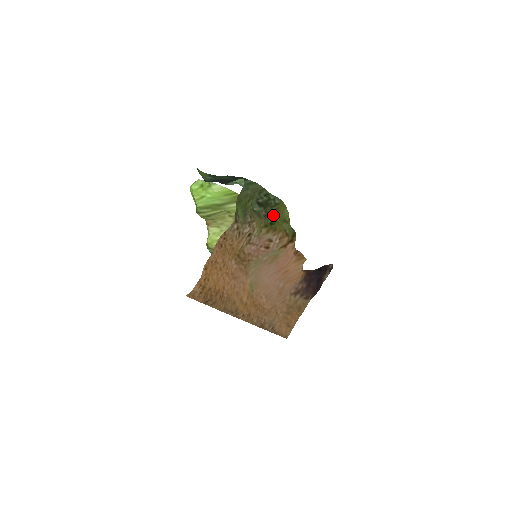
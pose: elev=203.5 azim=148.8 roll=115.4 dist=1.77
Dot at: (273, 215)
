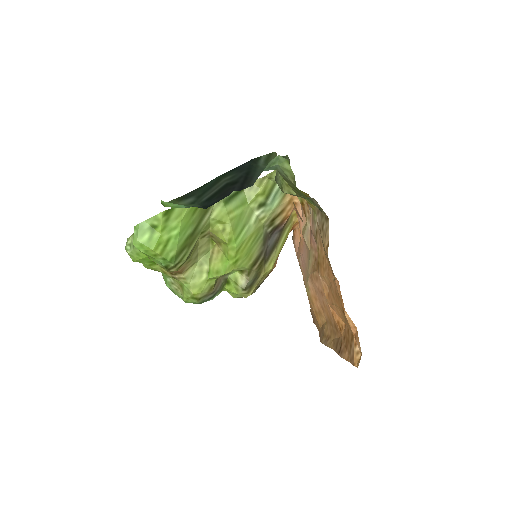
Dot at: occluded
